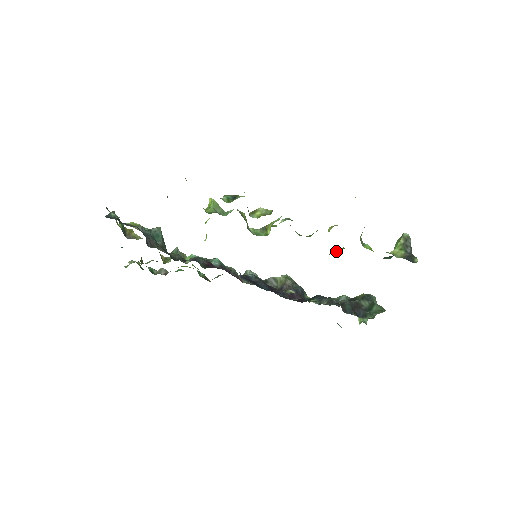
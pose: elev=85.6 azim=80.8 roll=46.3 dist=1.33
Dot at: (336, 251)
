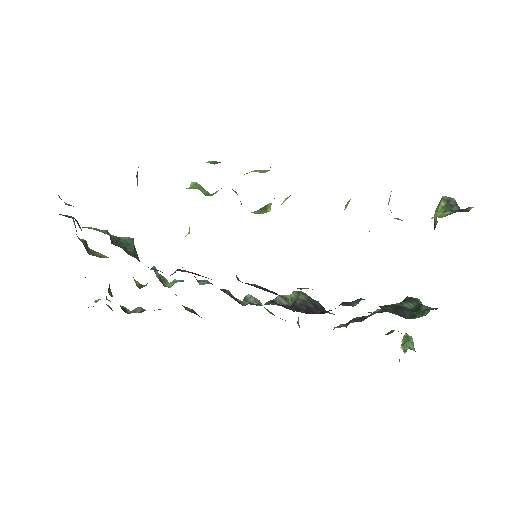
Dot at: occluded
